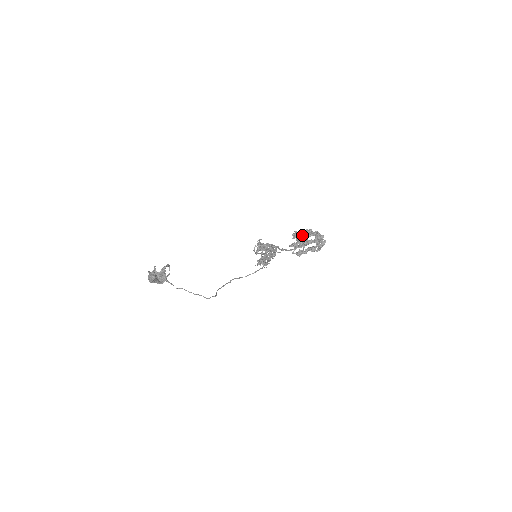
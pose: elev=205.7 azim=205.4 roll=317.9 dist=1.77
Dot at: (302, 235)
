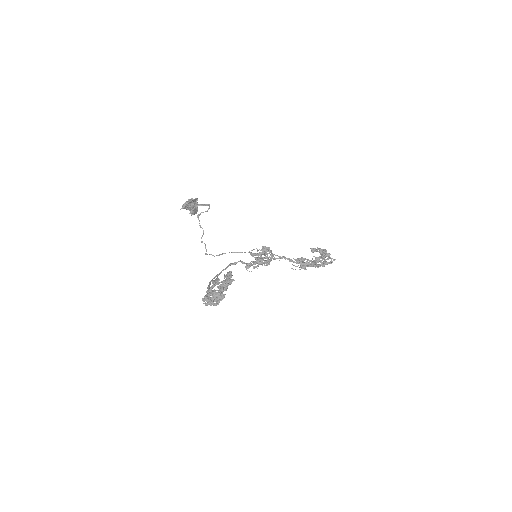
Dot at: (223, 280)
